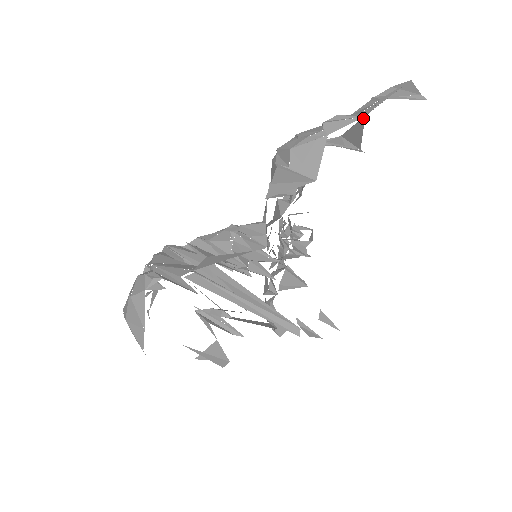
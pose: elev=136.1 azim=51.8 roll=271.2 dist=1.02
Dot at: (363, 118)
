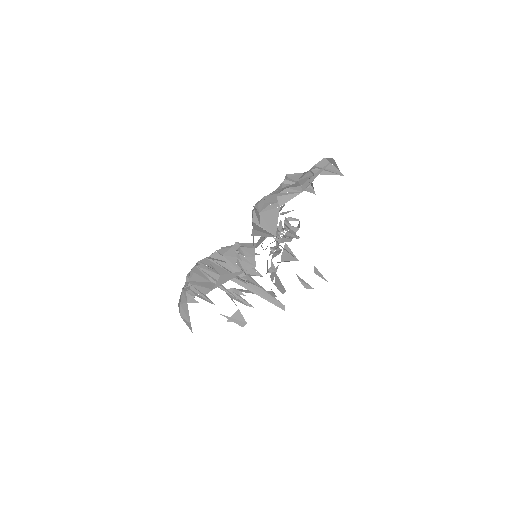
Dot at: occluded
